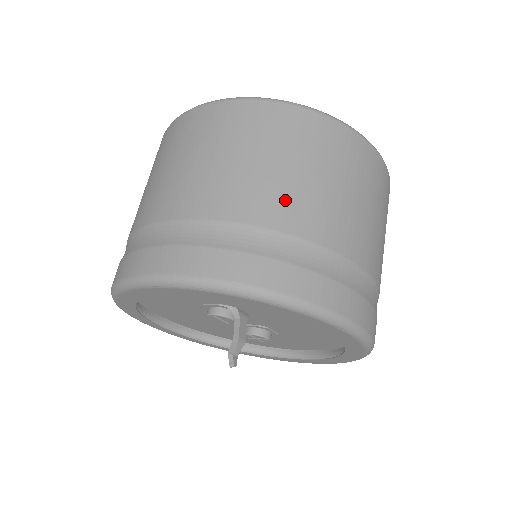
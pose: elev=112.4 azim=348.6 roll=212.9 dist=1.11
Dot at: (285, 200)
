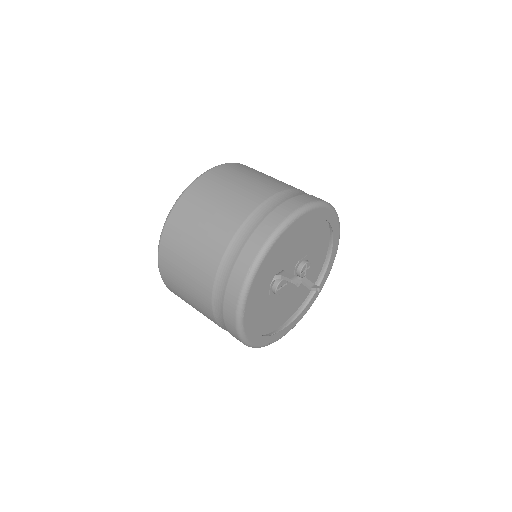
Dot at: (217, 232)
